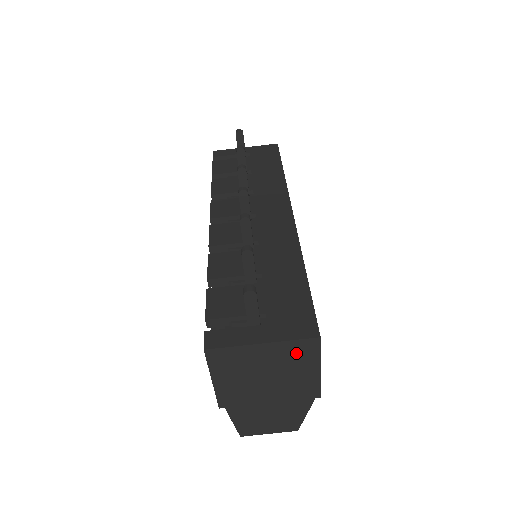
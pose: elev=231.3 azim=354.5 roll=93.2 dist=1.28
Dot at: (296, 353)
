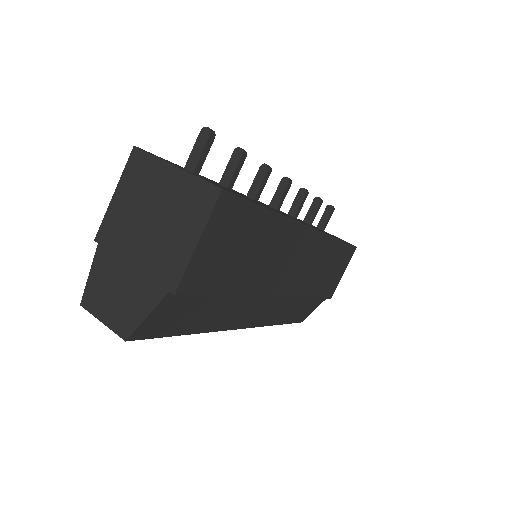
Dot at: (192, 200)
